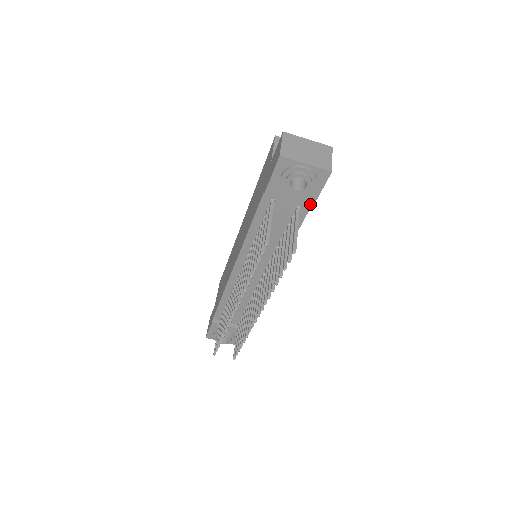
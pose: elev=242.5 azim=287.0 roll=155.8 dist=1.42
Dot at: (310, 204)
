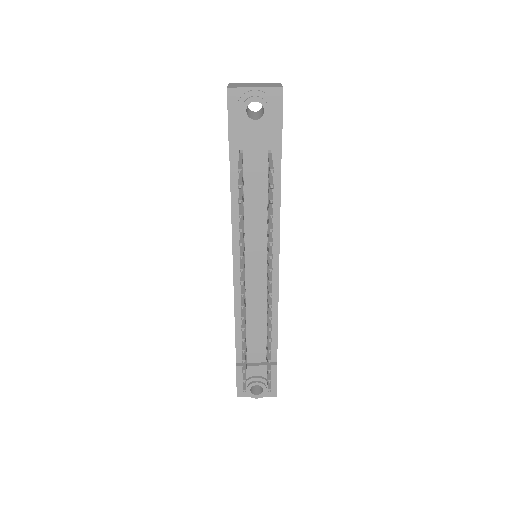
Dot at: (278, 139)
